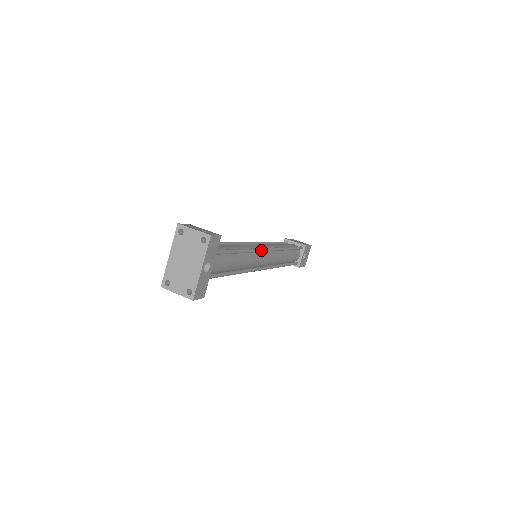
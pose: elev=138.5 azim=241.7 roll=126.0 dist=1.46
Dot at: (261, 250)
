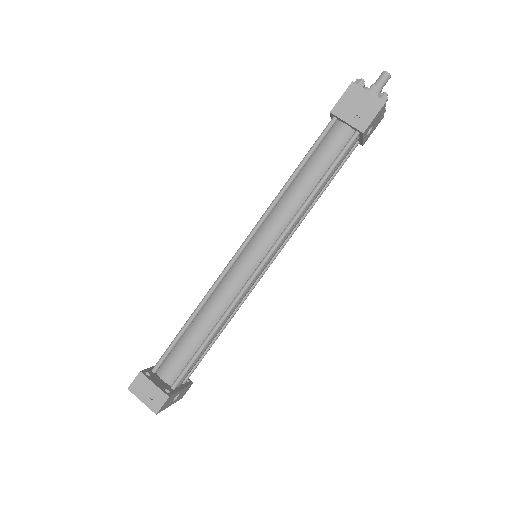
Dot at: occluded
